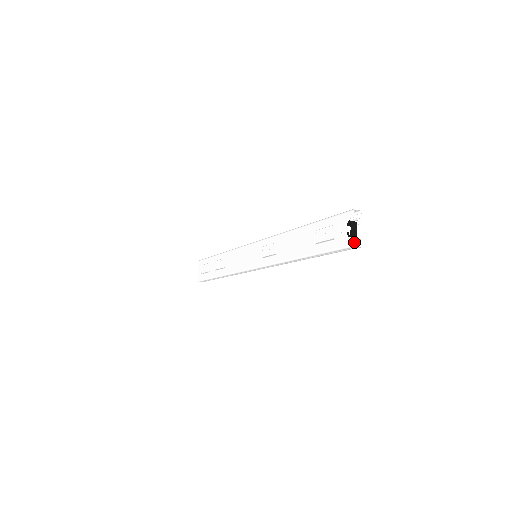
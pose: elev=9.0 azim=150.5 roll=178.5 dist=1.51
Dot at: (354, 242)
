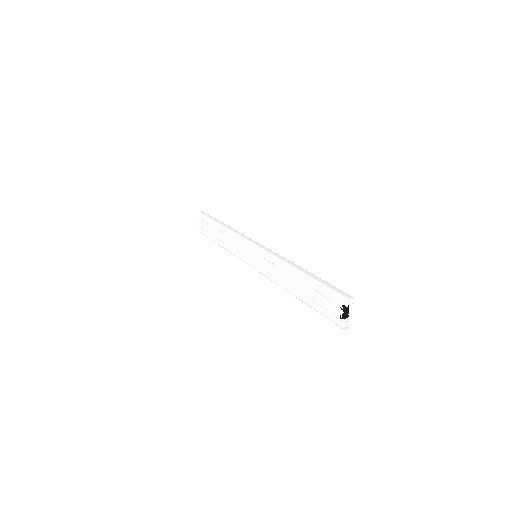
Dot at: (345, 327)
